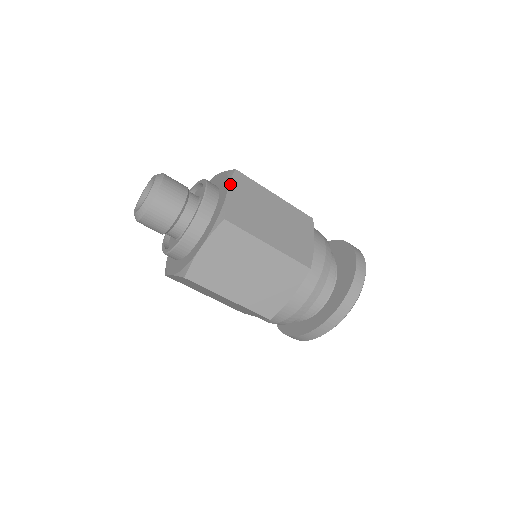
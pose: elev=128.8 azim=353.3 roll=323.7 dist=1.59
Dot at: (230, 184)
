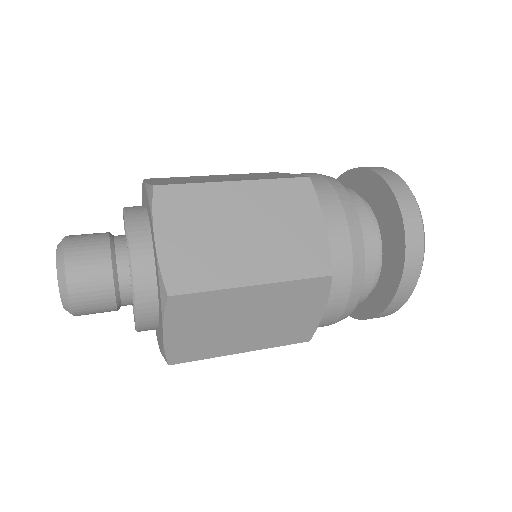
Dot at: (154, 222)
